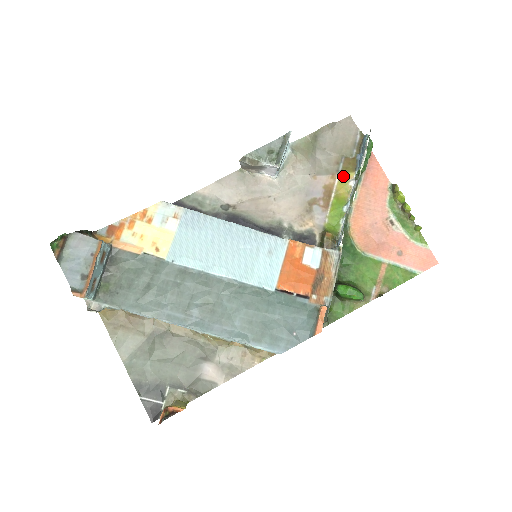
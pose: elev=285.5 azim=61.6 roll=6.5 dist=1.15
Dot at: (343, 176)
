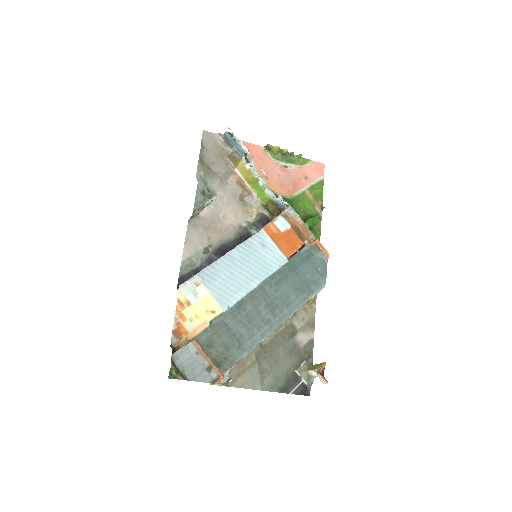
Dot at: (239, 167)
